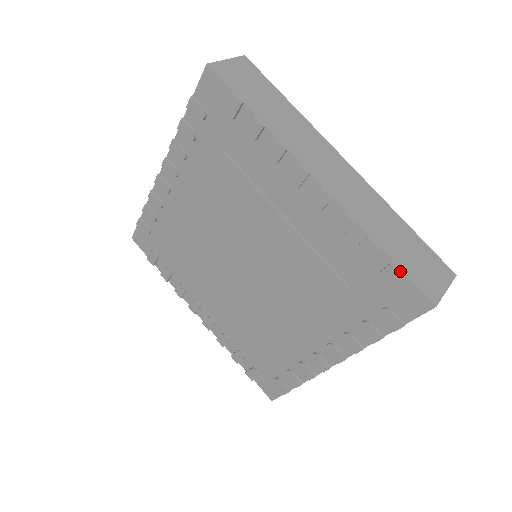
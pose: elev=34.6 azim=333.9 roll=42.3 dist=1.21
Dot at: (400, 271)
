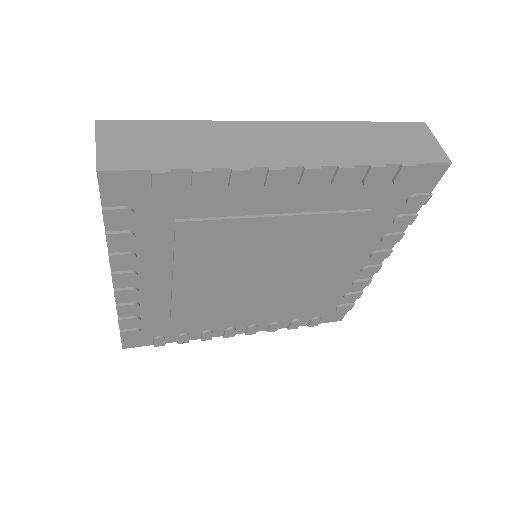
Dot at: (412, 166)
